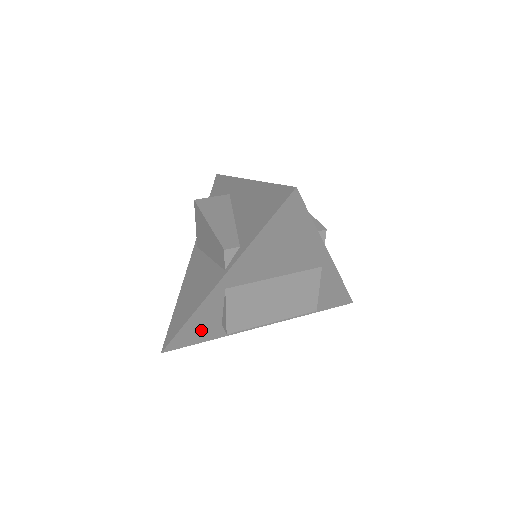
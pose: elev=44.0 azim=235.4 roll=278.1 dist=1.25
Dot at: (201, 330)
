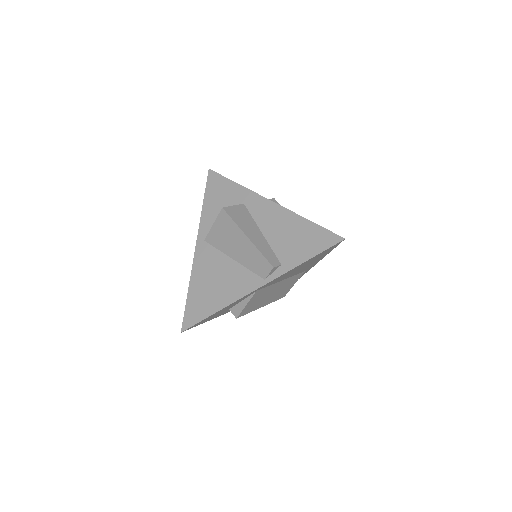
Dot at: (216, 315)
